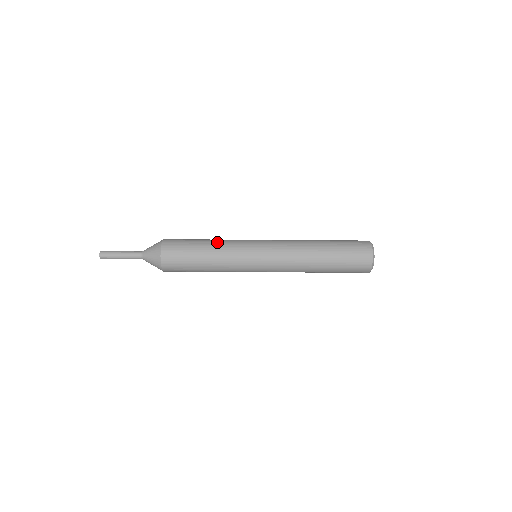
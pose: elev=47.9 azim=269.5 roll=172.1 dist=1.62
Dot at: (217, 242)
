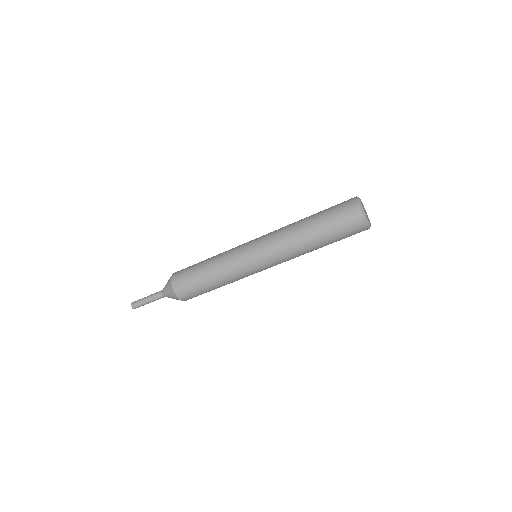
Dot at: (217, 270)
